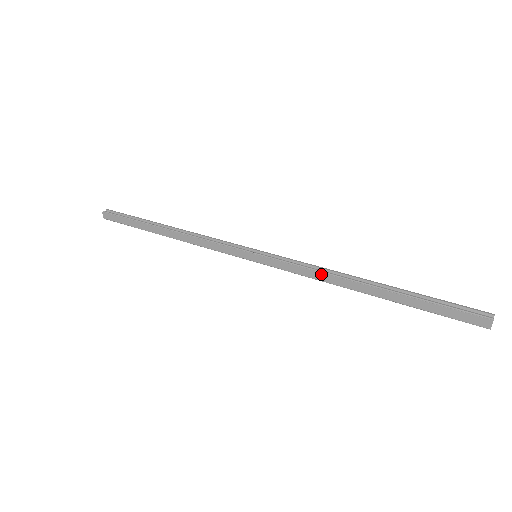
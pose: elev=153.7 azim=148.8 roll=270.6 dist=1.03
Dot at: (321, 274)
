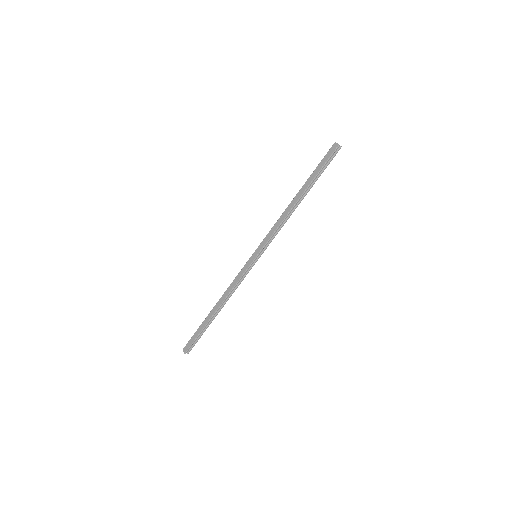
Dot at: (280, 219)
